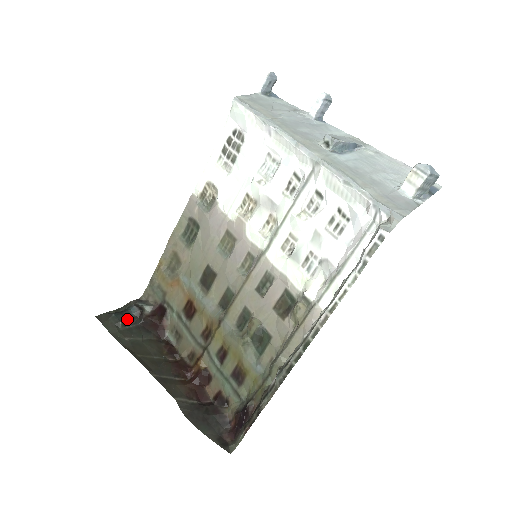
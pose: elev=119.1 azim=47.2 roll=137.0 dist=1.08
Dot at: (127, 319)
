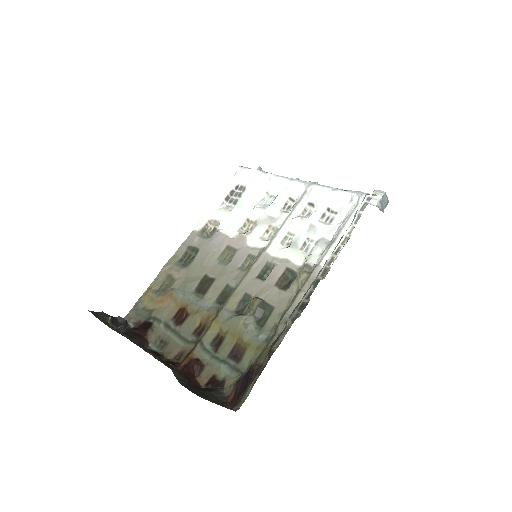
Dot at: (114, 320)
